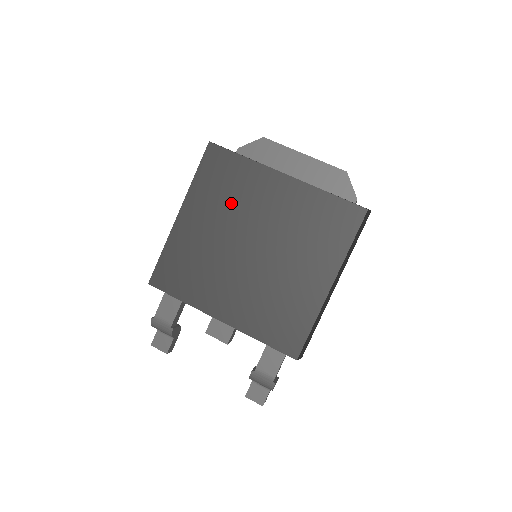
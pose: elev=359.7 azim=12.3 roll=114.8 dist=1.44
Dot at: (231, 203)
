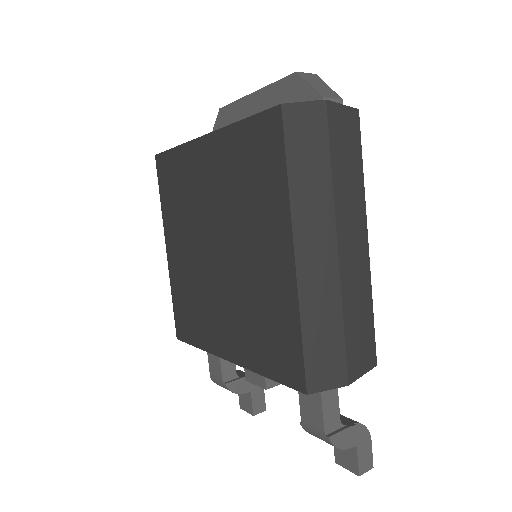
Dot at: (186, 208)
